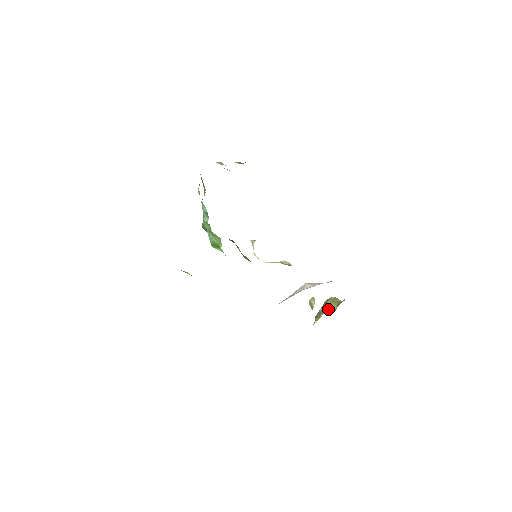
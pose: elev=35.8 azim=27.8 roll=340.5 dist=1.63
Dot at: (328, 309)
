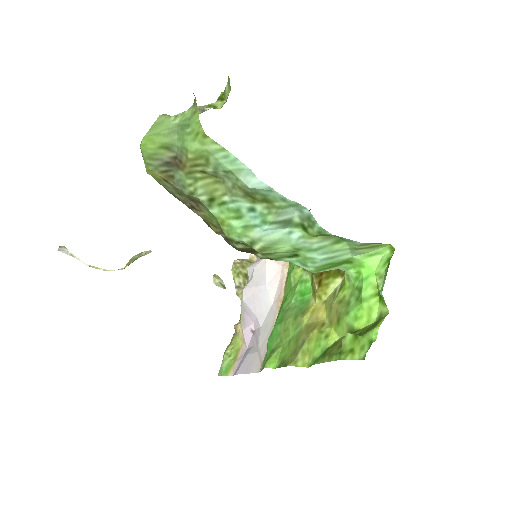
Dot at: (246, 277)
